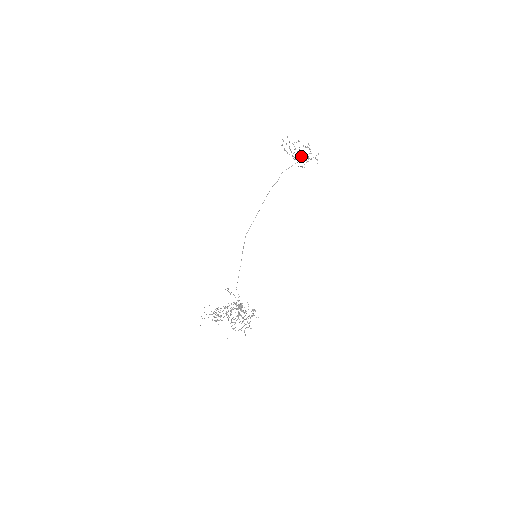
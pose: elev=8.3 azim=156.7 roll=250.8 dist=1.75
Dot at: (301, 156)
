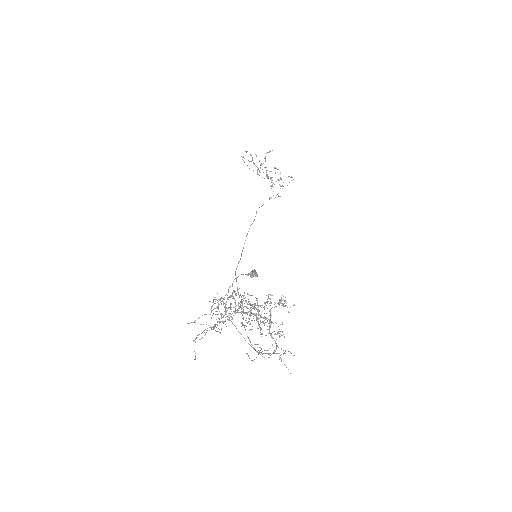
Dot at: (271, 177)
